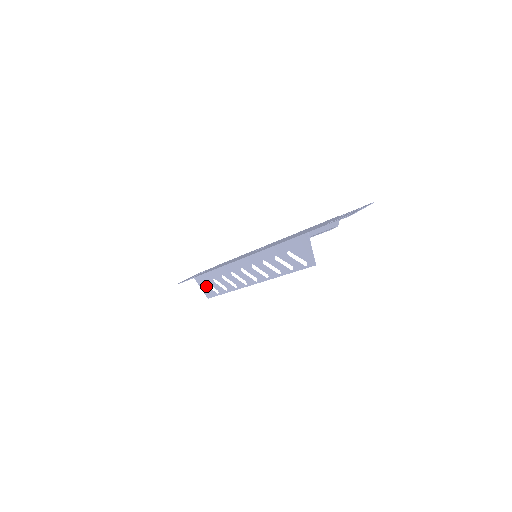
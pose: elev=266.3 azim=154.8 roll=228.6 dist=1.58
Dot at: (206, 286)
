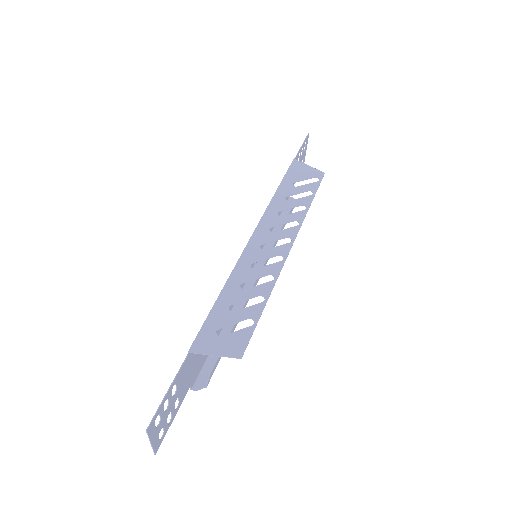
Dot at: (223, 337)
